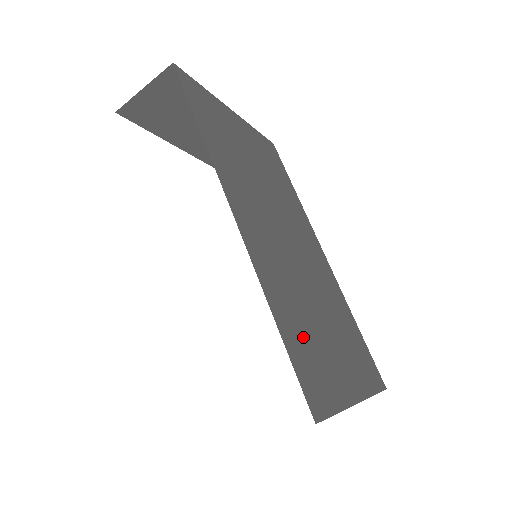
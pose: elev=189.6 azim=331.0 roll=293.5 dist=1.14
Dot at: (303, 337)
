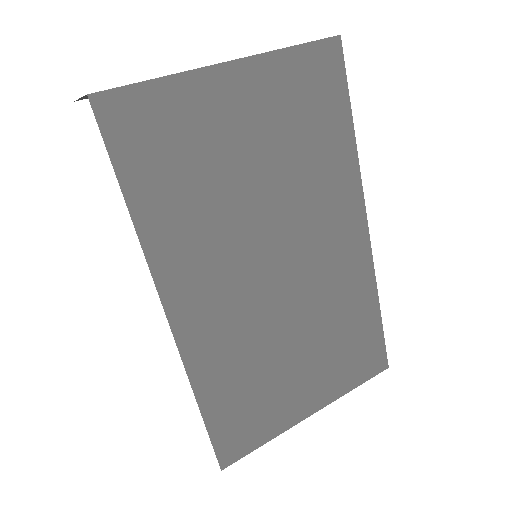
Dot at: (242, 397)
